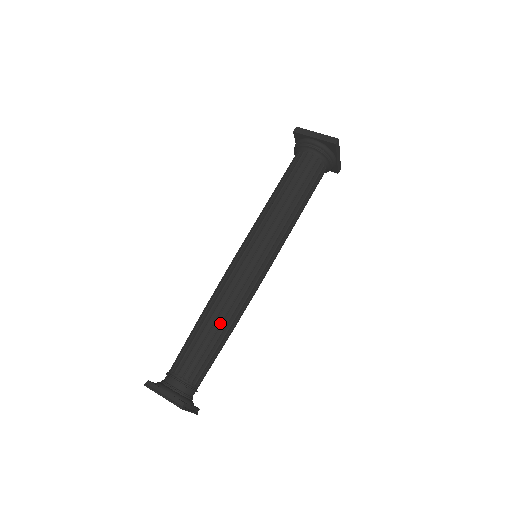
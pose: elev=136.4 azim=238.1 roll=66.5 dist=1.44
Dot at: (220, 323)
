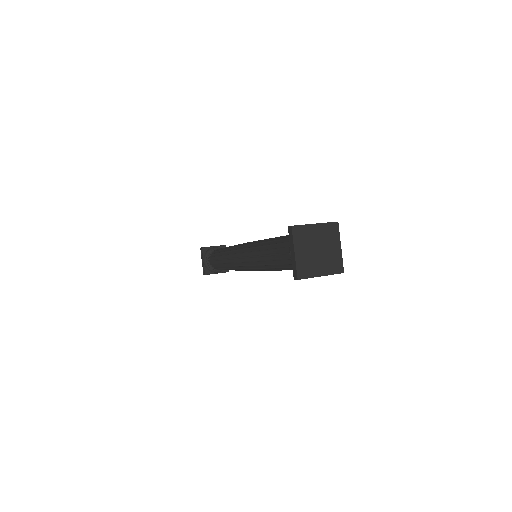
Dot at: (224, 266)
